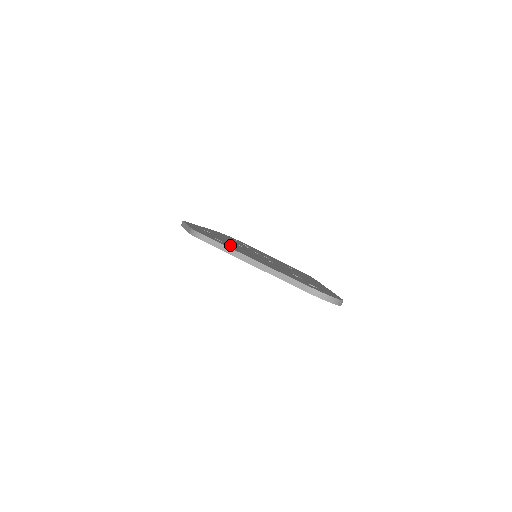
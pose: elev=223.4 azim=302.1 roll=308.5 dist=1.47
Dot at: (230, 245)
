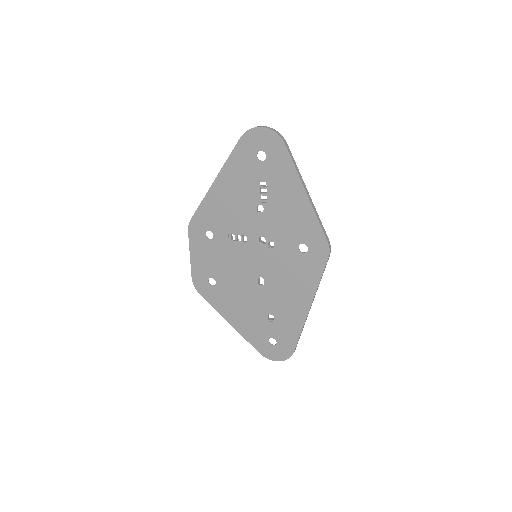
Dot at: (221, 287)
